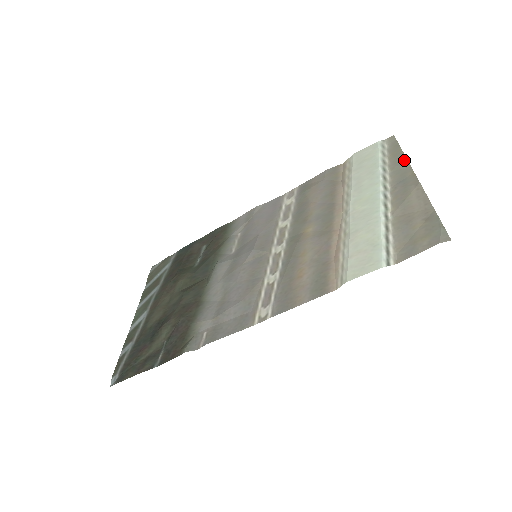
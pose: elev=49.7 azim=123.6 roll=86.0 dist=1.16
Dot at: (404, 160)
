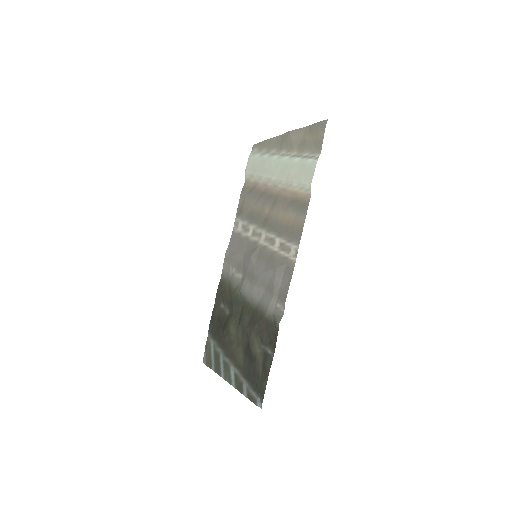
Dot at: (271, 140)
